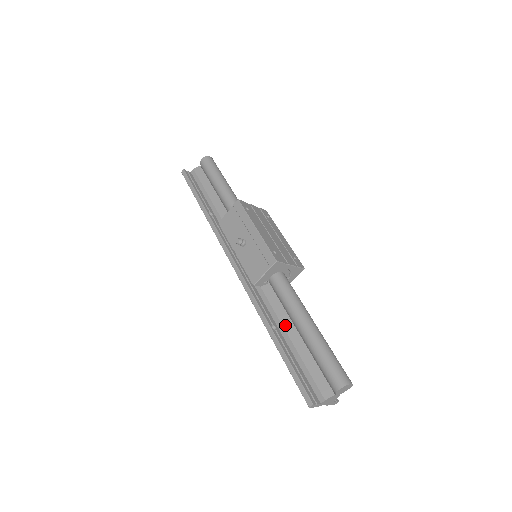
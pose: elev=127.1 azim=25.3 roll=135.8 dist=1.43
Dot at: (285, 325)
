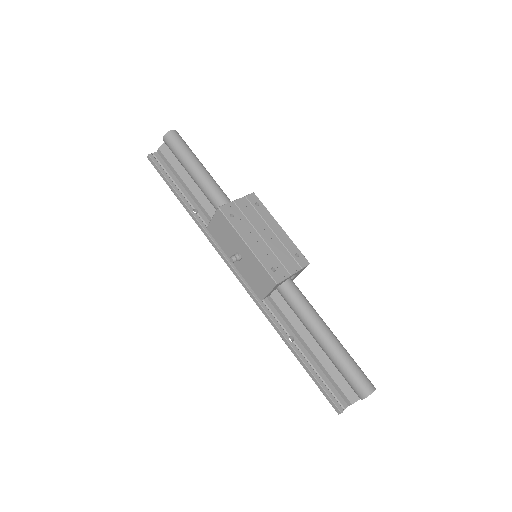
Dot at: (301, 334)
